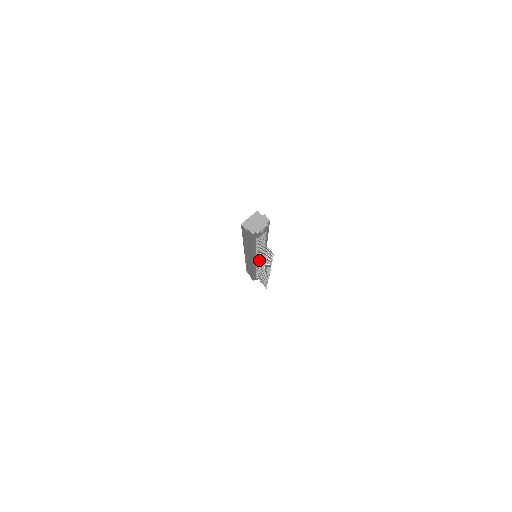
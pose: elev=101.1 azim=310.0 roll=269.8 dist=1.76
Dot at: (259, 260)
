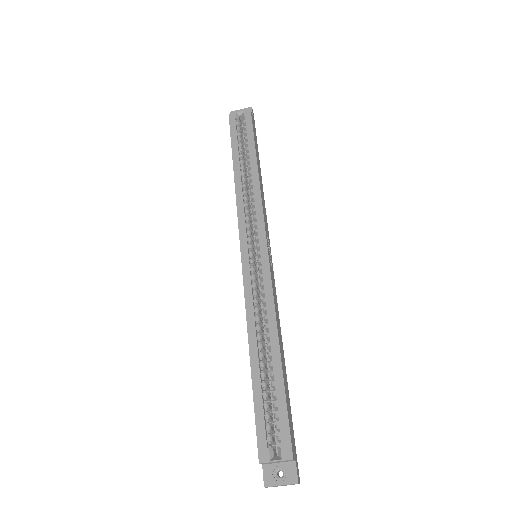
Dot at: occluded
